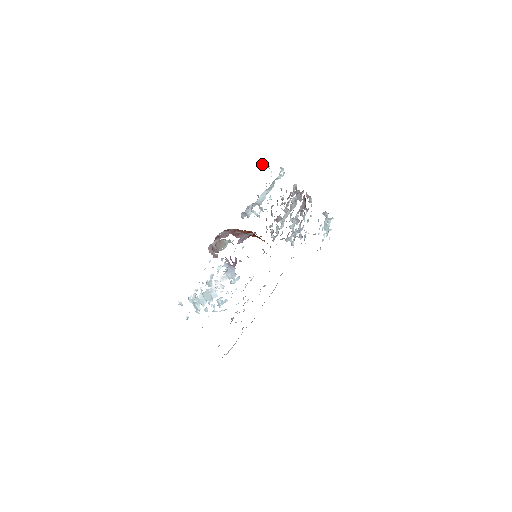
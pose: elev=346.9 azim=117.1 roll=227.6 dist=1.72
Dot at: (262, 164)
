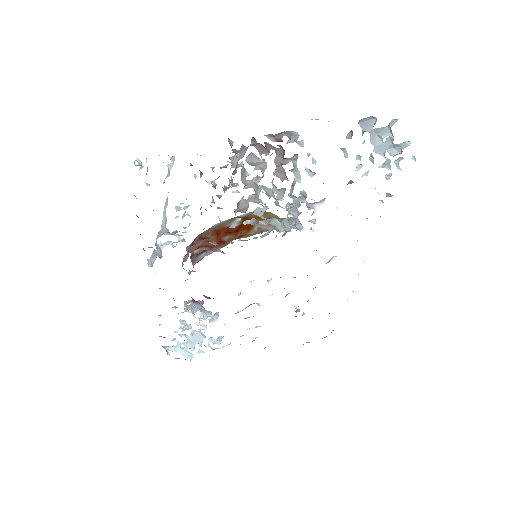
Dot at: occluded
